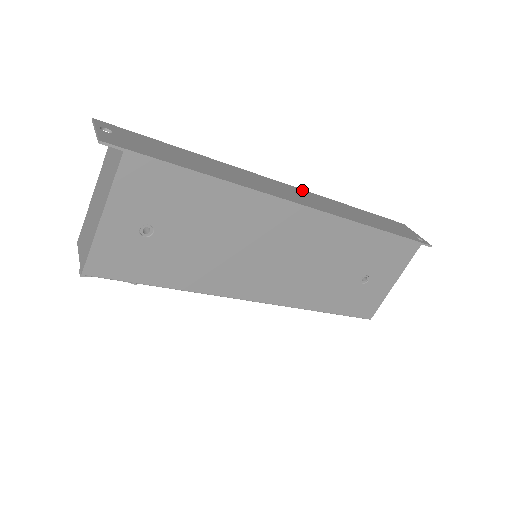
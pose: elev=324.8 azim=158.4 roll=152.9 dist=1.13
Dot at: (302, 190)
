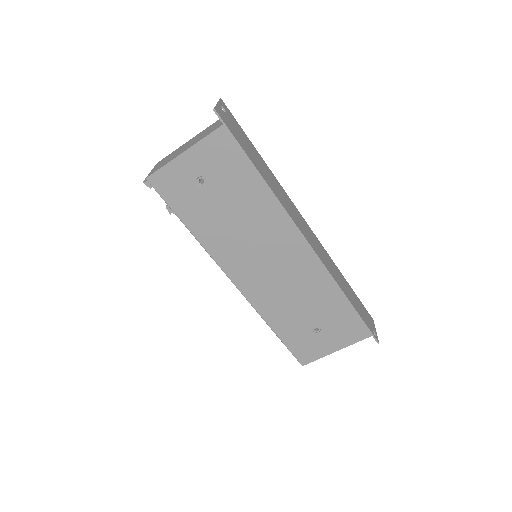
Dot at: (316, 237)
